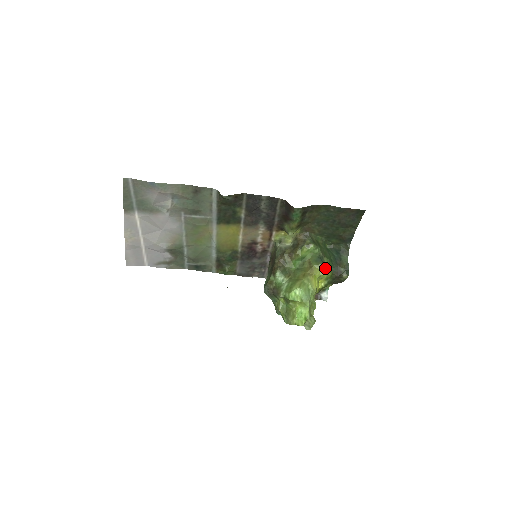
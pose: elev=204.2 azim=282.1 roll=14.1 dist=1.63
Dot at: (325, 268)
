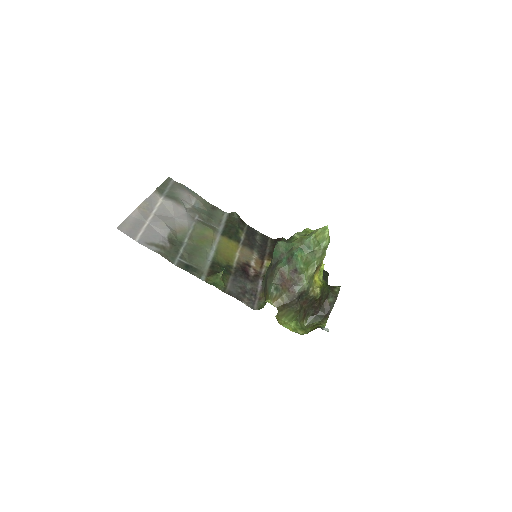
Dot at: occluded
